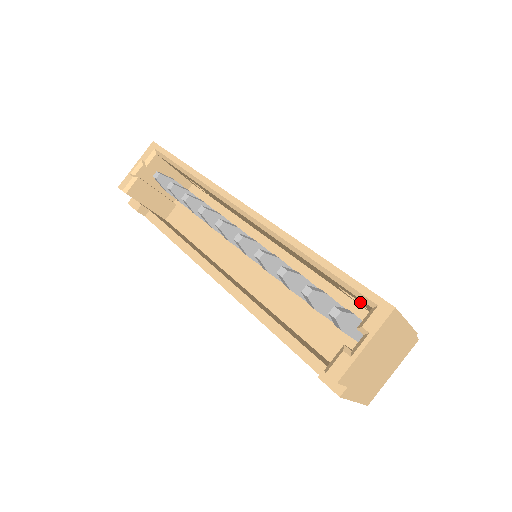
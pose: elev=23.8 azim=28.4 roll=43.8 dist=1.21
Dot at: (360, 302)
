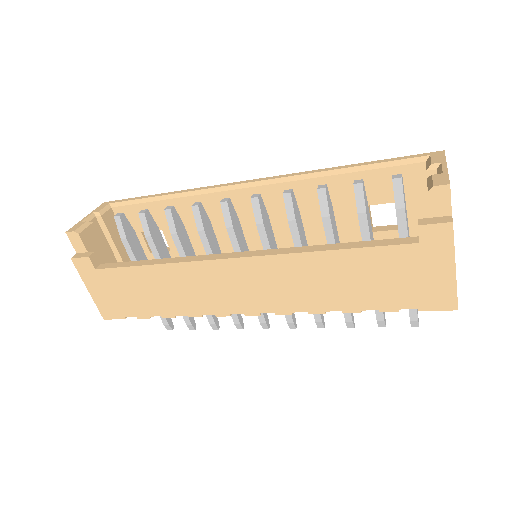
Dot at: occluded
